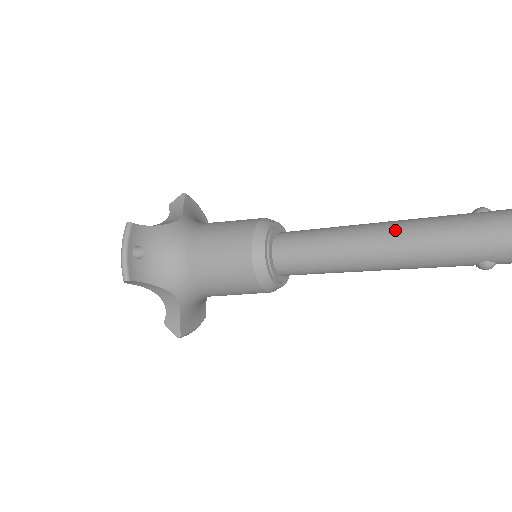
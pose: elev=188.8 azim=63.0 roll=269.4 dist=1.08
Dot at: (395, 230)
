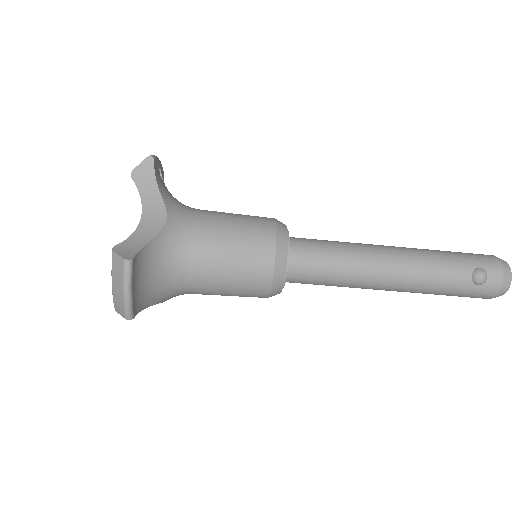
Dot at: occluded
